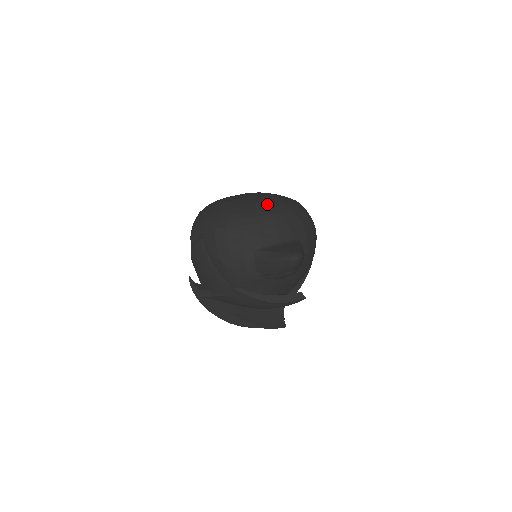
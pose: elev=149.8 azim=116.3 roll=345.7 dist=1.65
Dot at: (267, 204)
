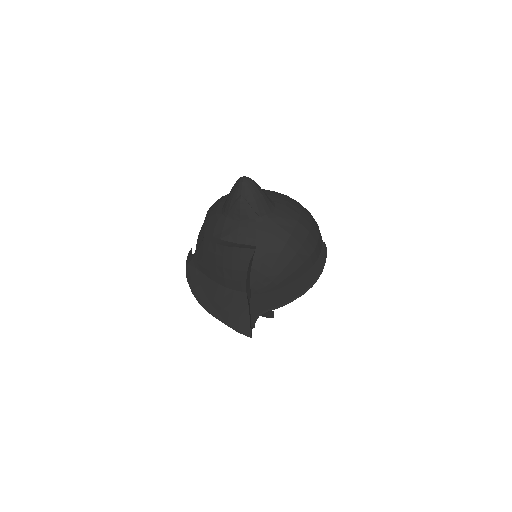
Dot at: occluded
